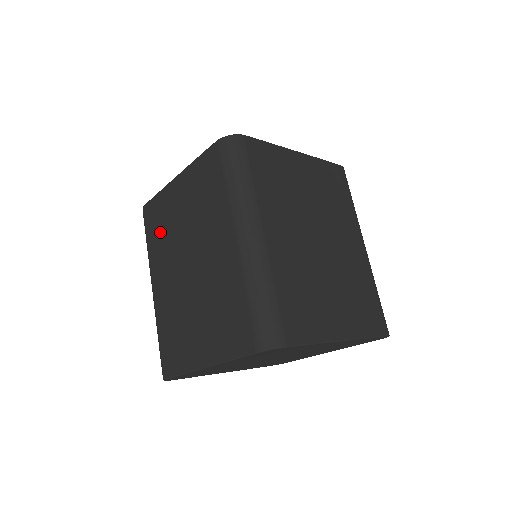
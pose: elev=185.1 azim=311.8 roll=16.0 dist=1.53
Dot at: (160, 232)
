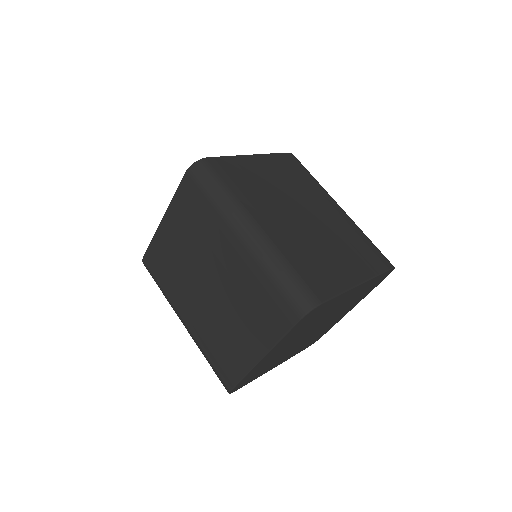
Dot at: (168, 272)
